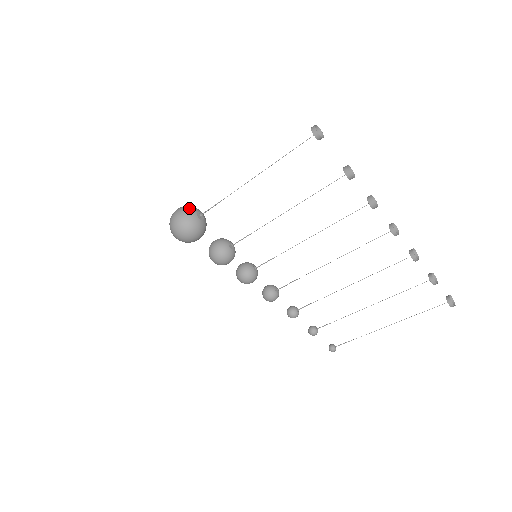
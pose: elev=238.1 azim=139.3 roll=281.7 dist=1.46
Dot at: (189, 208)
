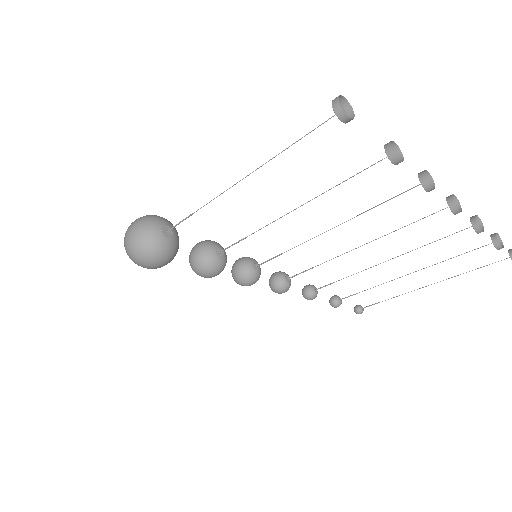
Dot at: (148, 225)
